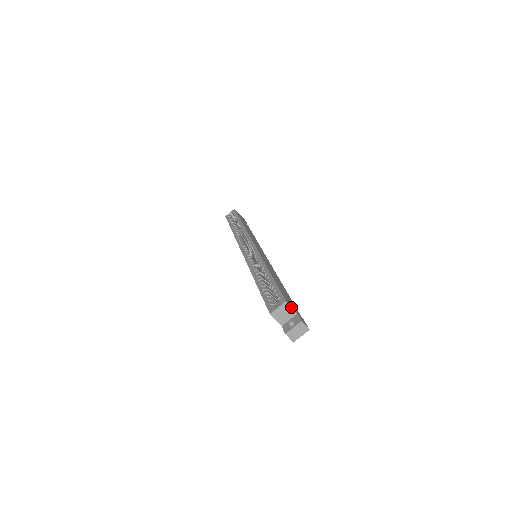
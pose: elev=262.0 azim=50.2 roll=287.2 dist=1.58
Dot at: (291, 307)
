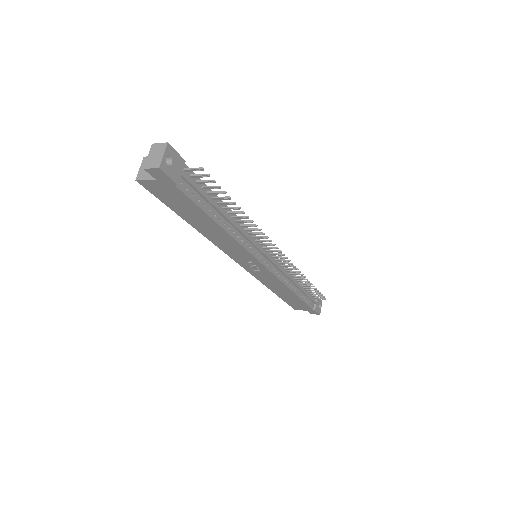
Dot at: occluded
